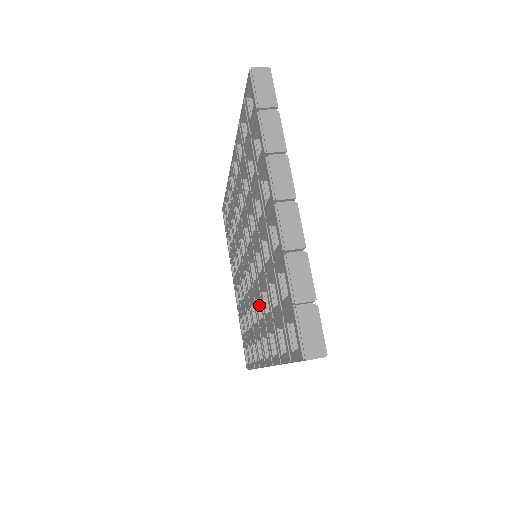
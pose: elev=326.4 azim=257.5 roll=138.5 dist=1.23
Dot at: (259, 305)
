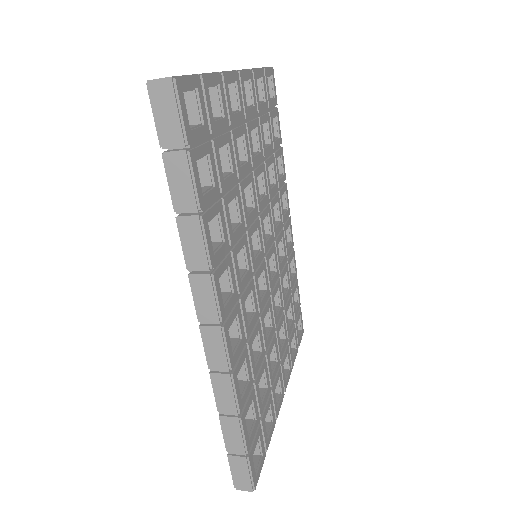
Dot at: occluded
